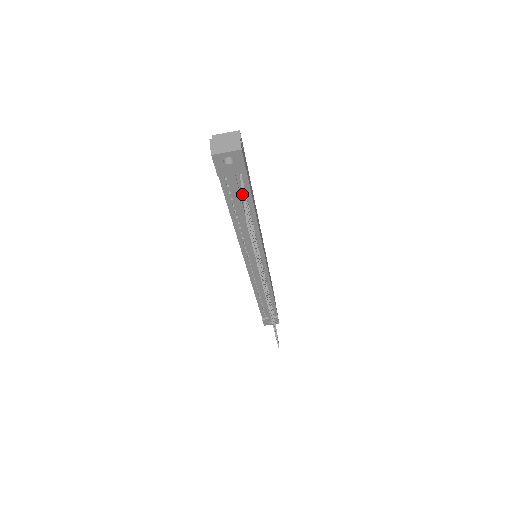
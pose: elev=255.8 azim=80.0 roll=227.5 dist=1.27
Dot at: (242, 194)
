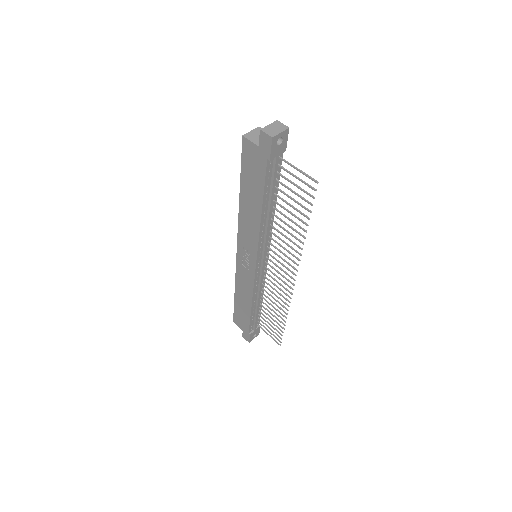
Dot at: (275, 178)
